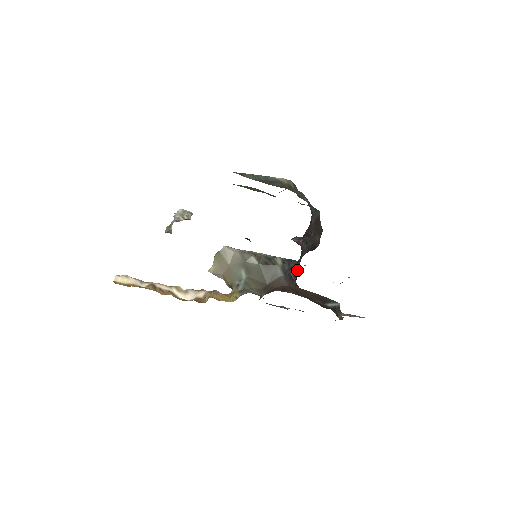
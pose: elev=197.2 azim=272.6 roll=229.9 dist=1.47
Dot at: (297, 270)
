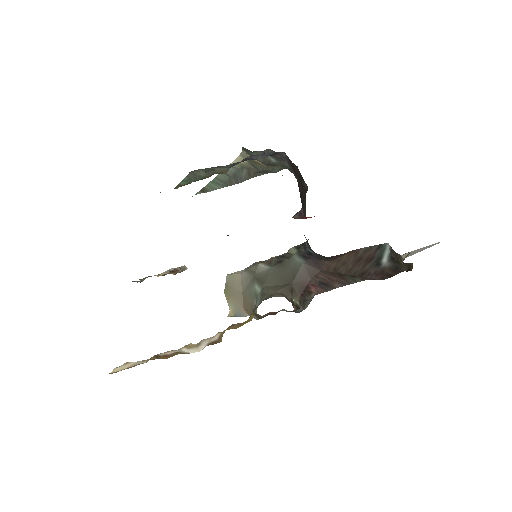
Dot at: occluded
